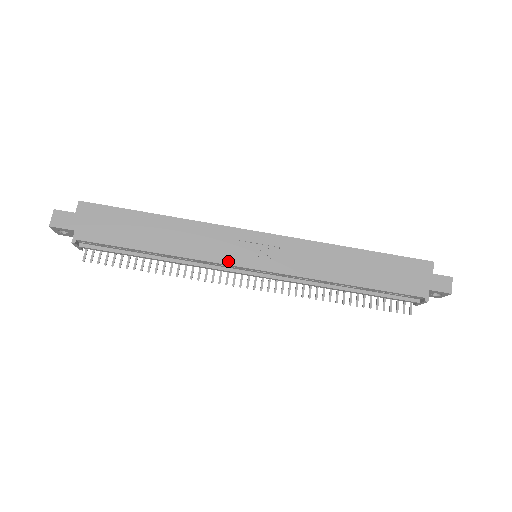
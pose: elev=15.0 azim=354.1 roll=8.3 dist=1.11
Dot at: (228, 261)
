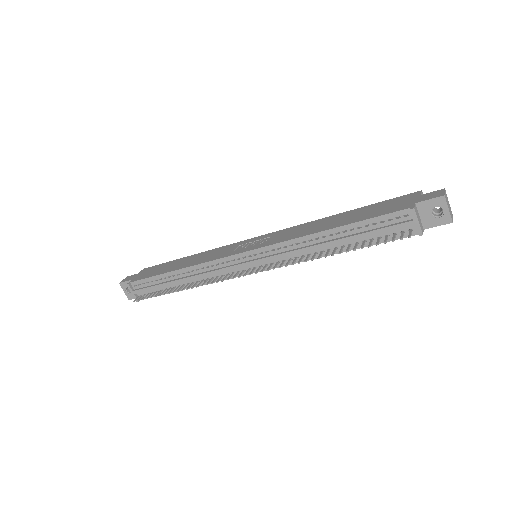
Dot at: (225, 256)
